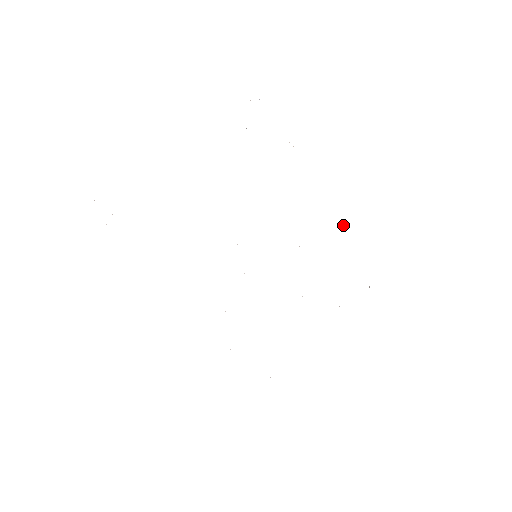
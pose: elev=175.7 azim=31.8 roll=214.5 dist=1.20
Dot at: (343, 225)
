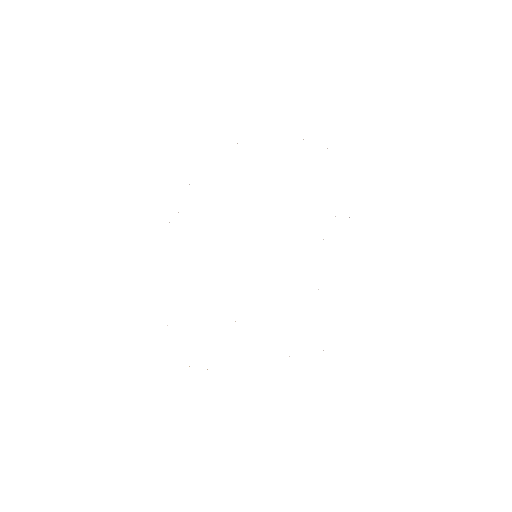
Dot at: occluded
